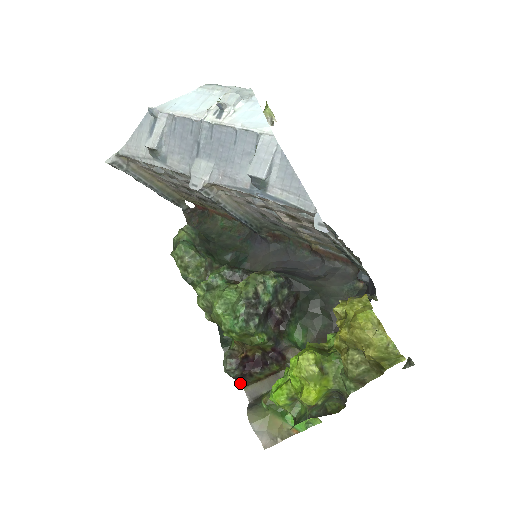
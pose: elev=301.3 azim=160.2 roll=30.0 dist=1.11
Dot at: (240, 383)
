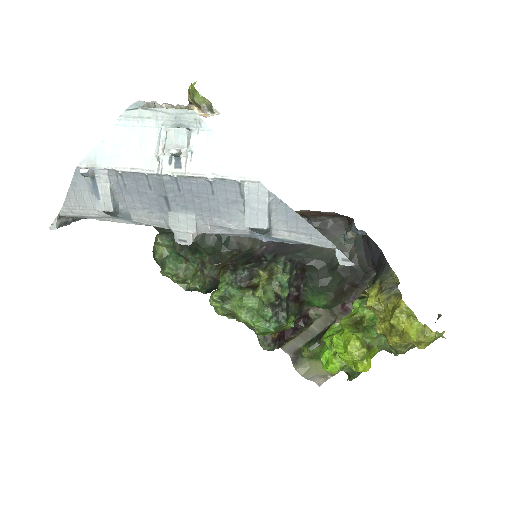
Dot at: (277, 348)
